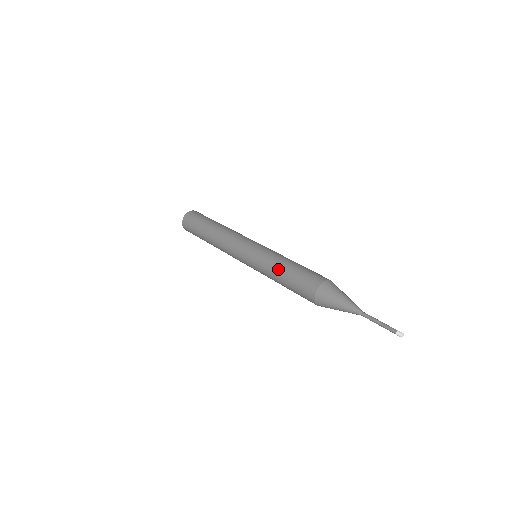
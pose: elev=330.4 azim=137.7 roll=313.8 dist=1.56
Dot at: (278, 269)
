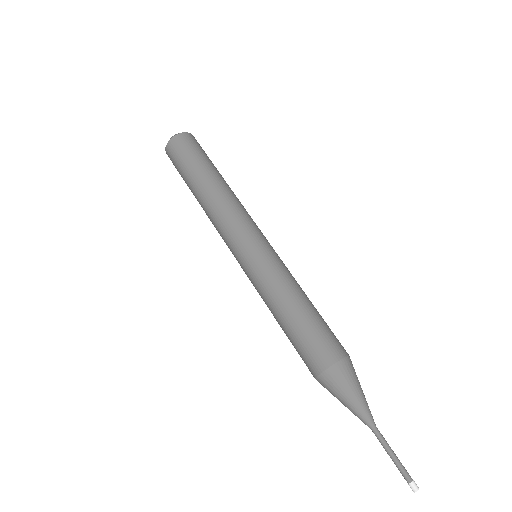
Dot at: (279, 307)
